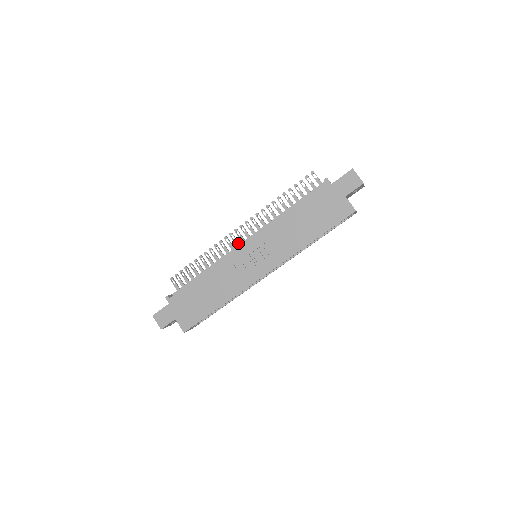
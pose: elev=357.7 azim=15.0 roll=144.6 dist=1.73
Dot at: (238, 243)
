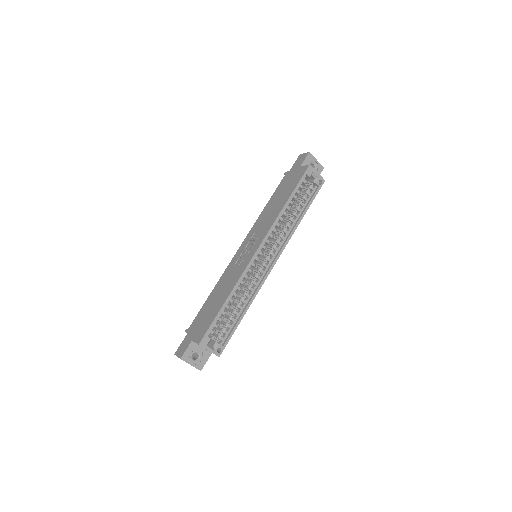
Dot at: occluded
